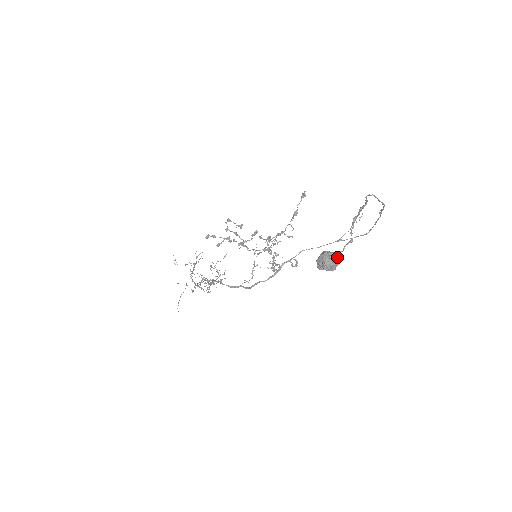
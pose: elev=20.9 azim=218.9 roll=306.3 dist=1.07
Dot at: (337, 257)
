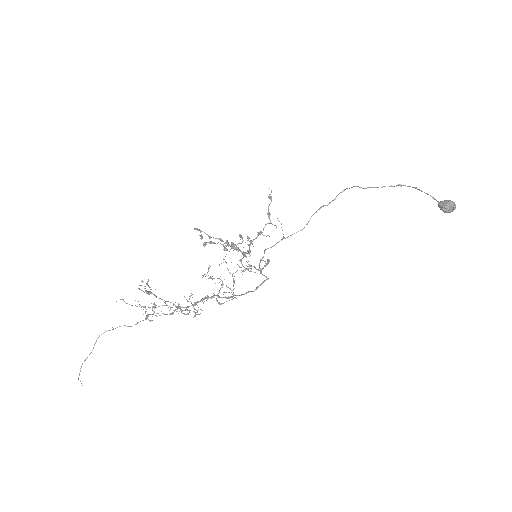
Dot at: occluded
